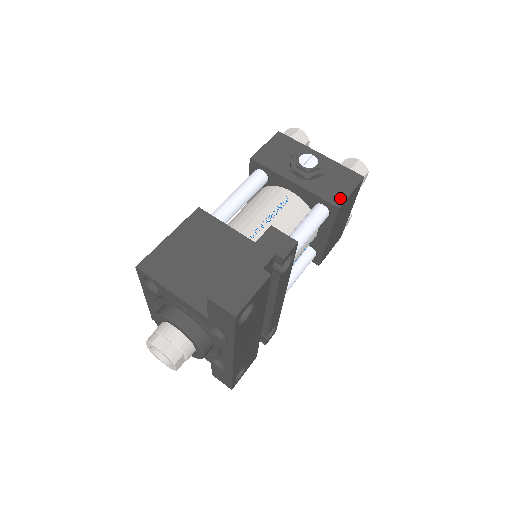
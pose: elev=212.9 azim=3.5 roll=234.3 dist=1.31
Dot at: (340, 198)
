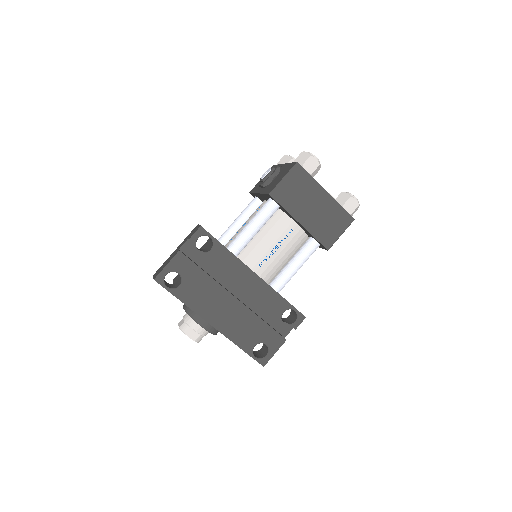
Dot at: (274, 187)
